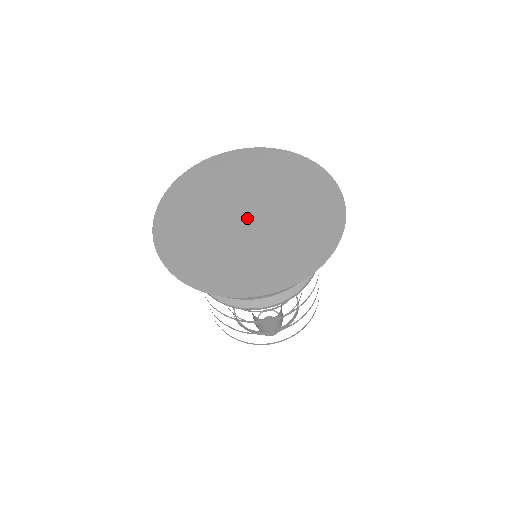
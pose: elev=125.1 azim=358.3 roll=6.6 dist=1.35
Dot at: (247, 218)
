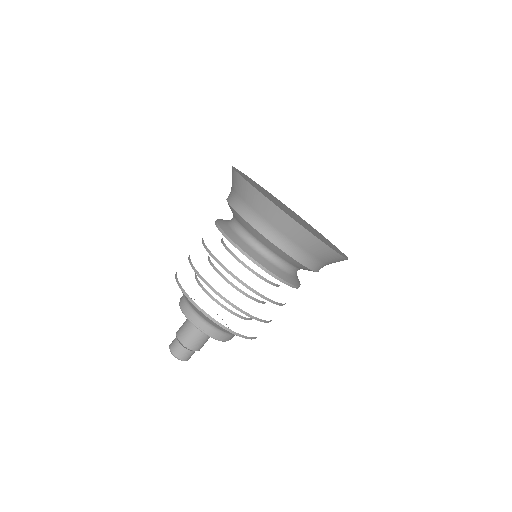
Dot at: (294, 215)
